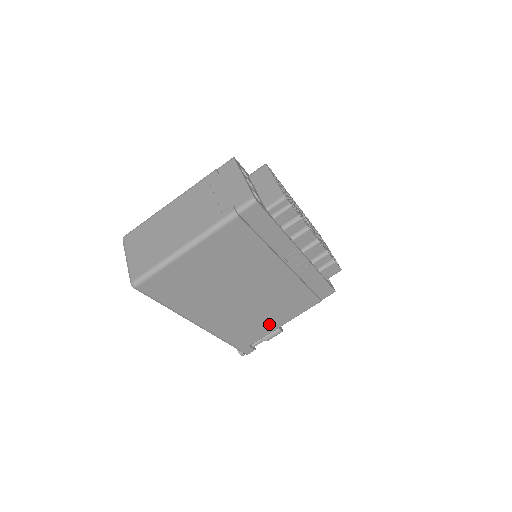
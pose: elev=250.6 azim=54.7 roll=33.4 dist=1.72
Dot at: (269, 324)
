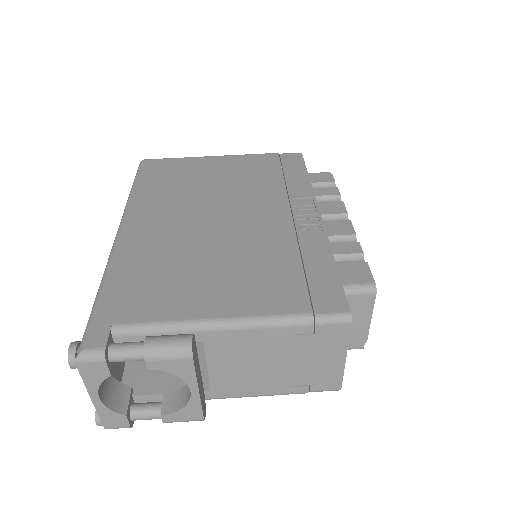
Dot at: (191, 298)
